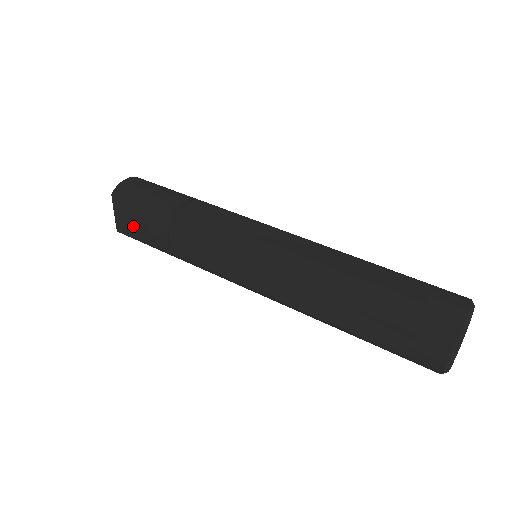
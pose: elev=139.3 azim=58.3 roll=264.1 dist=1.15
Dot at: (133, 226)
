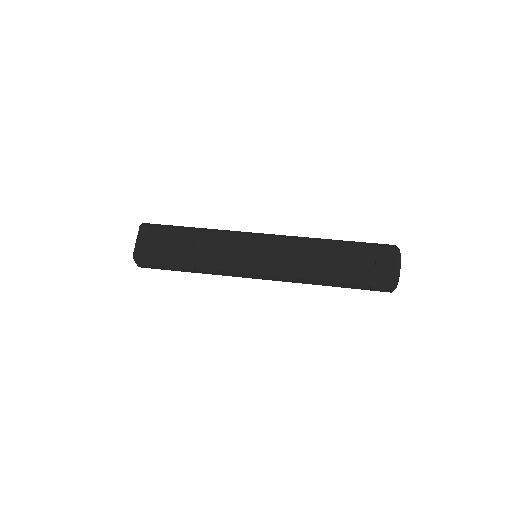
Dot at: (159, 241)
